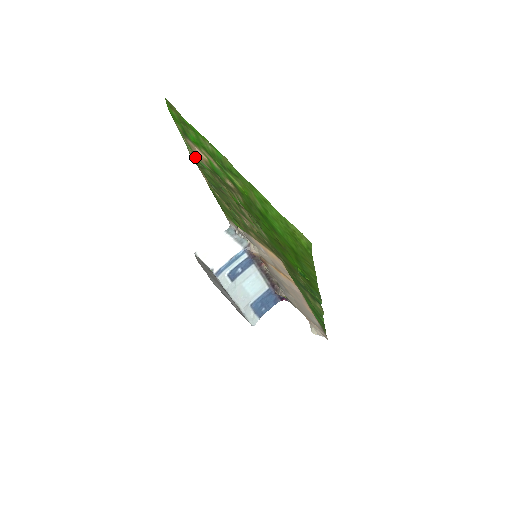
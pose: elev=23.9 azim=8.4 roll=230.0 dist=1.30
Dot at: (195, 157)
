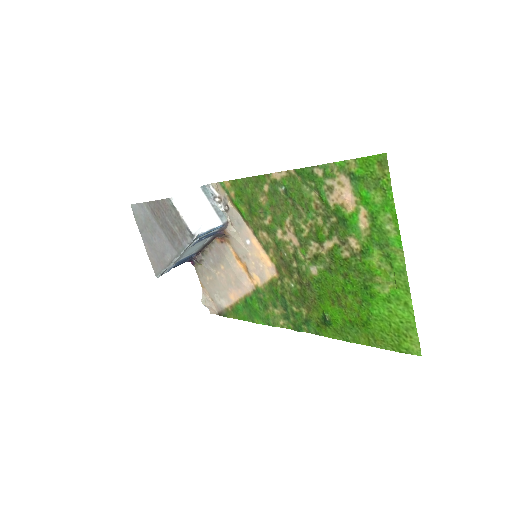
Dot at: (320, 180)
